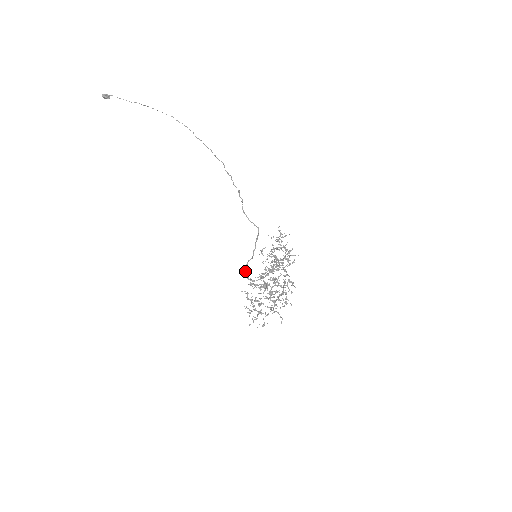
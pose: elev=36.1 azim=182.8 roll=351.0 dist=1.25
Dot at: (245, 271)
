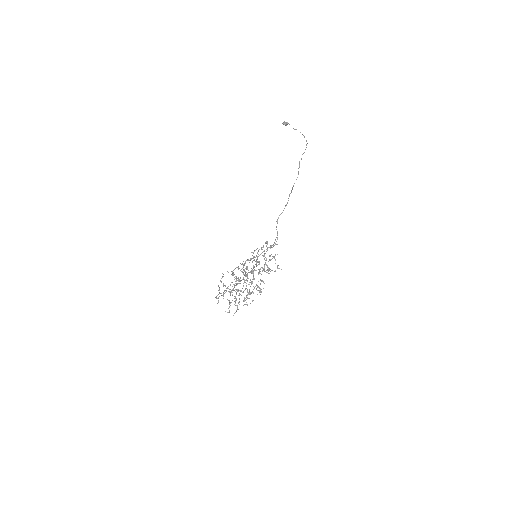
Dot at: occluded
